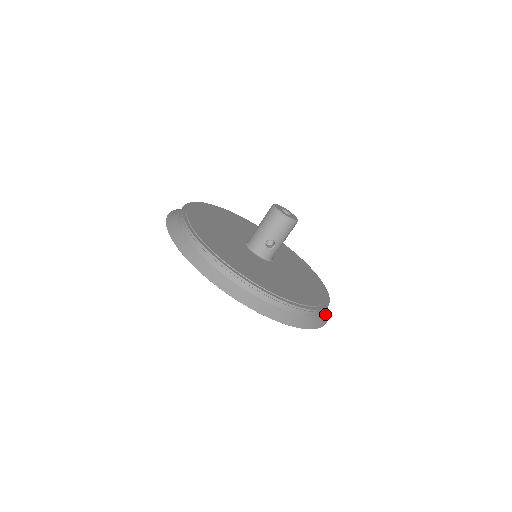
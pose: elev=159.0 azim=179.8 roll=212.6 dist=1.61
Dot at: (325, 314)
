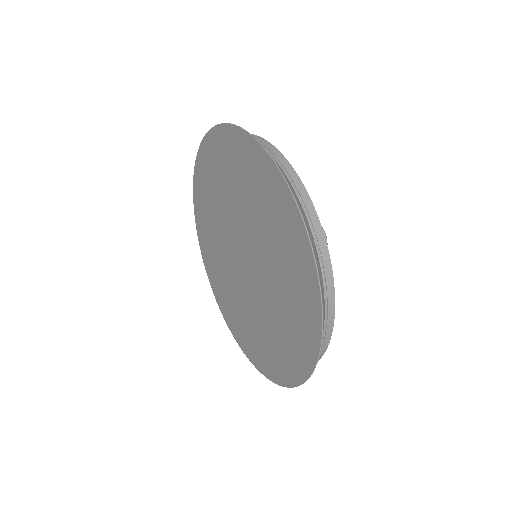
Dot at: occluded
